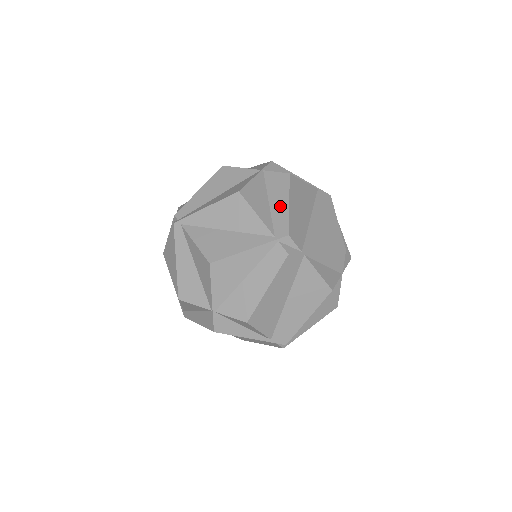
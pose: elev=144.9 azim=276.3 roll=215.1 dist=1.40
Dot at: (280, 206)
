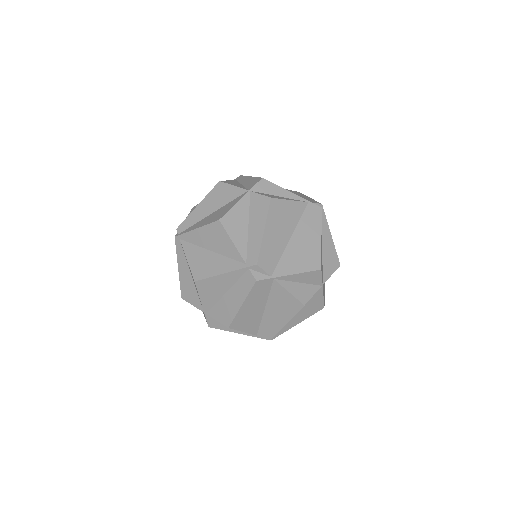
Dot at: (256, 233)
